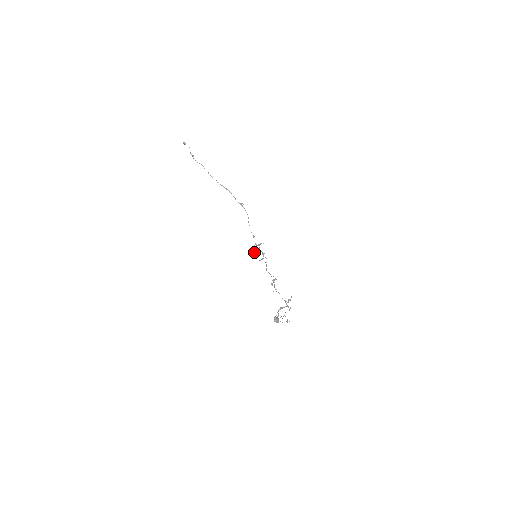
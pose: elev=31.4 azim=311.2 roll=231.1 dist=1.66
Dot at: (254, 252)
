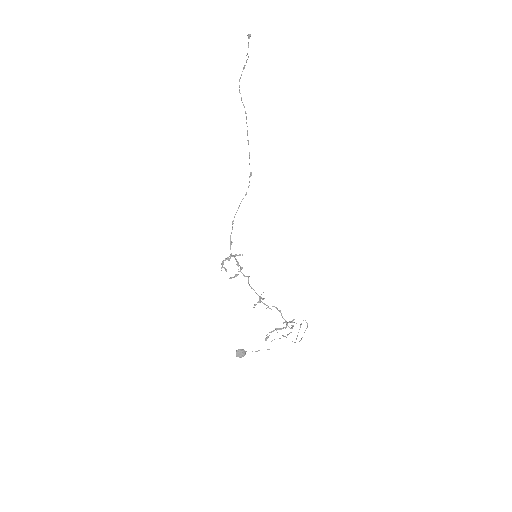
Dot at: (223, 267)
